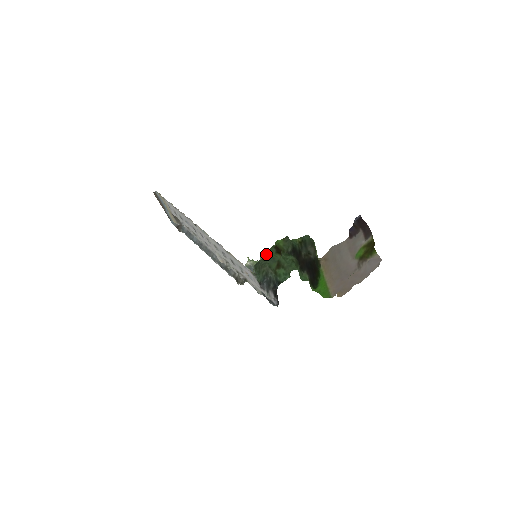
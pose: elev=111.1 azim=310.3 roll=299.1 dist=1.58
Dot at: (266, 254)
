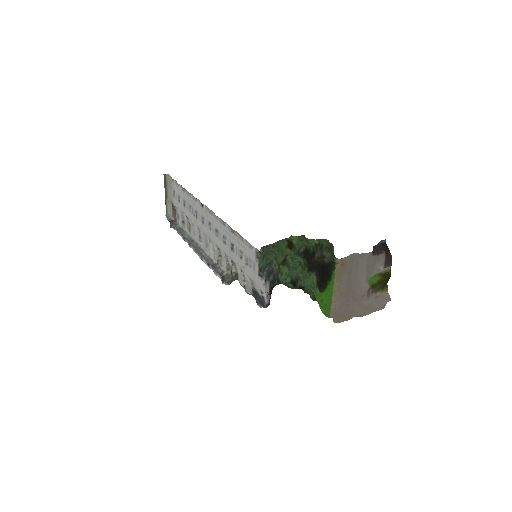
Dot at: (277, 242)
